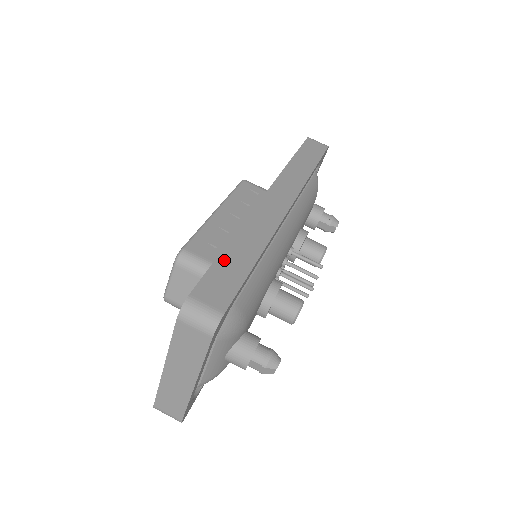
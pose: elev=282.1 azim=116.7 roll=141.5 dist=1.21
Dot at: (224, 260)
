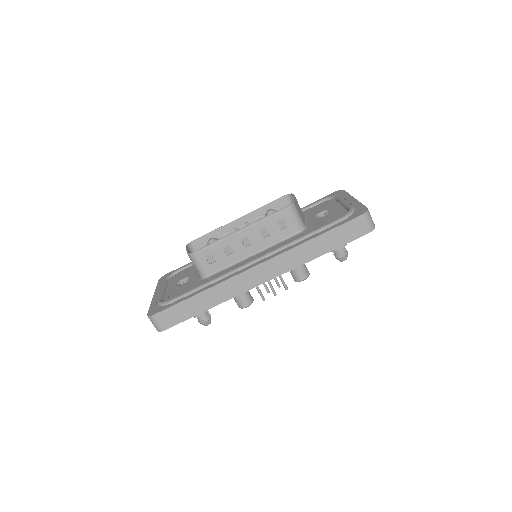
Dot at: (187, 303)
